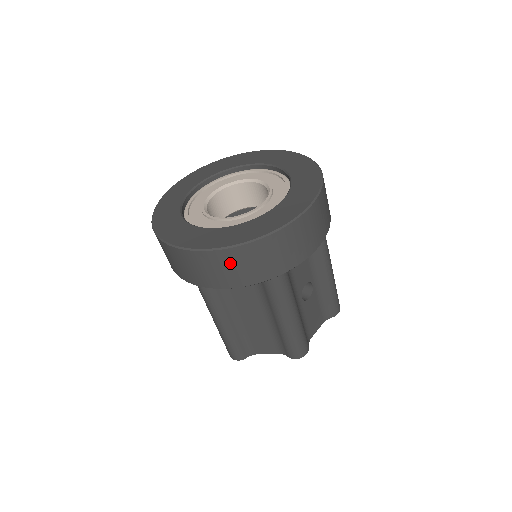
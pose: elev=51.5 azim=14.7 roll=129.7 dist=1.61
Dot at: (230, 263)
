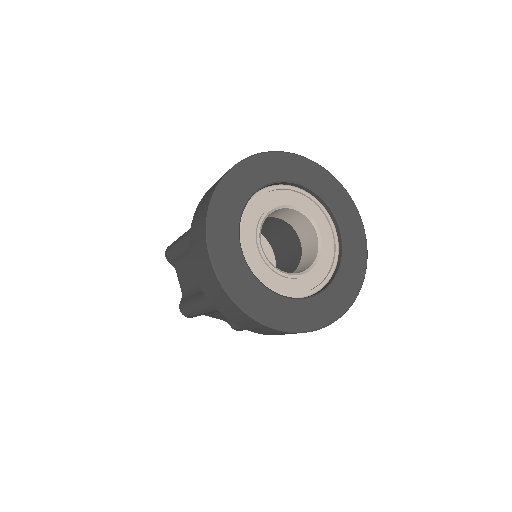
Dot at: (277, 333)
